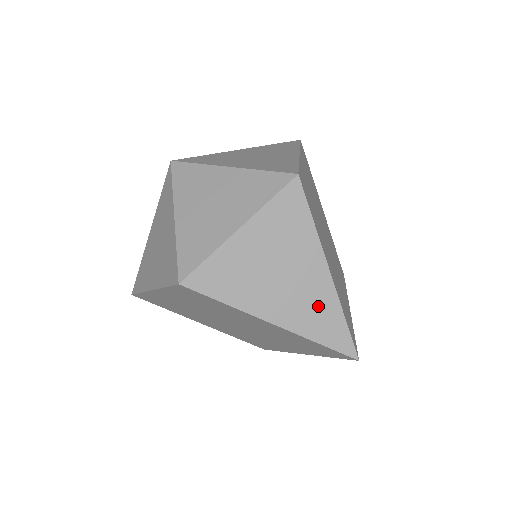
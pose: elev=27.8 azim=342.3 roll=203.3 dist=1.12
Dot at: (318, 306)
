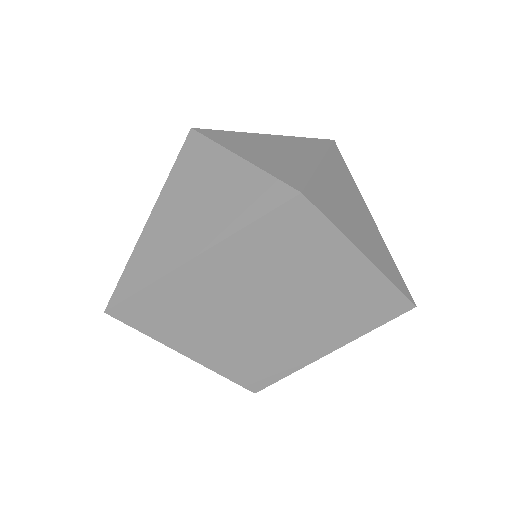
Dot at: (381, 250)
